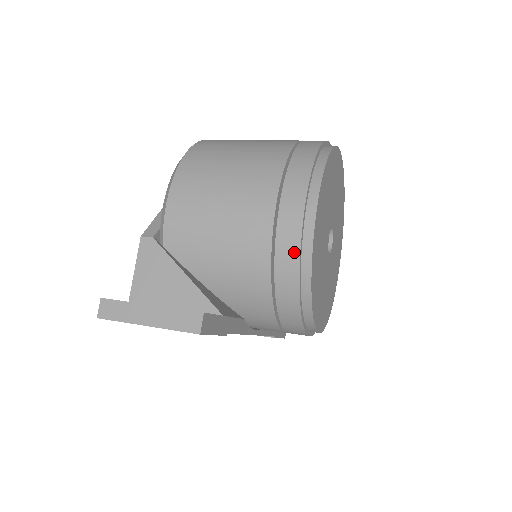
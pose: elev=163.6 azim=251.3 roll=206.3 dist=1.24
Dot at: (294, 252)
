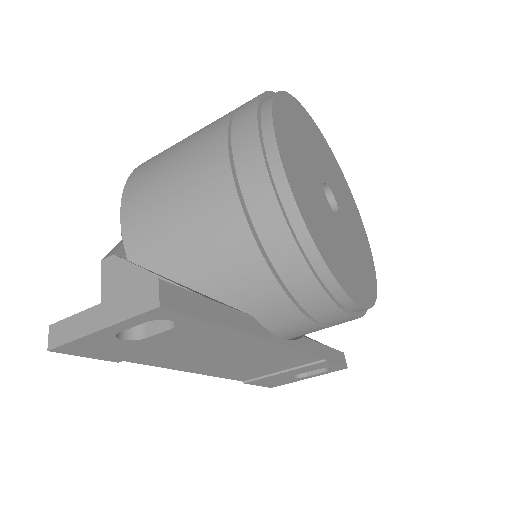
Dot at: (265, 187)
